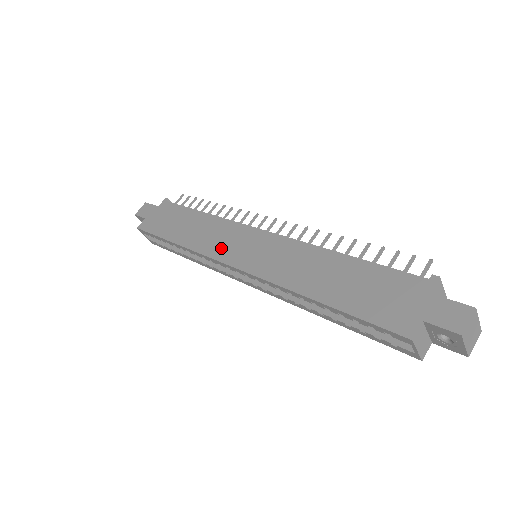
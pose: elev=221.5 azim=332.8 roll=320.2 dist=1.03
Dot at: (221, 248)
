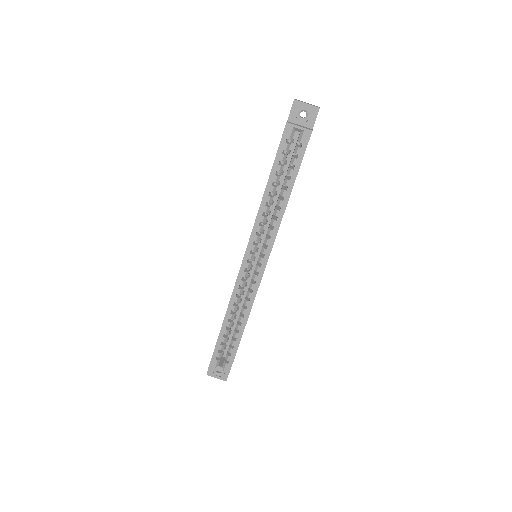
Dot at: occluded
